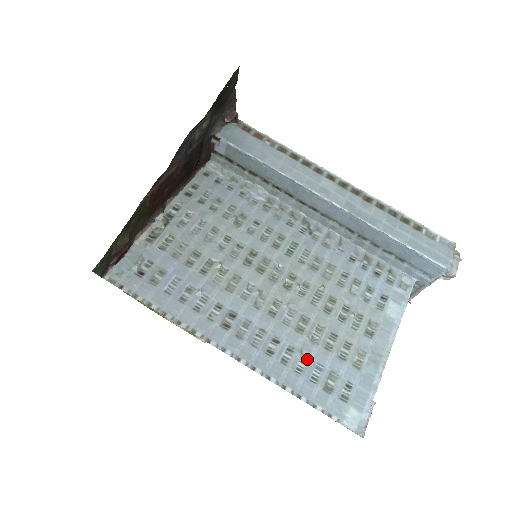
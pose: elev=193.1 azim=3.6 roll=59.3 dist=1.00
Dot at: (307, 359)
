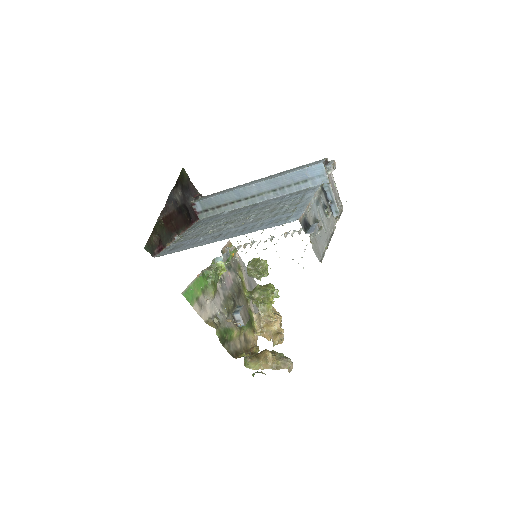
Dot at: (263, 223)
